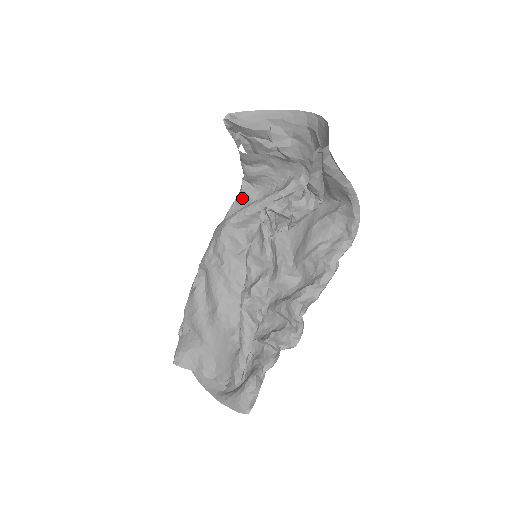
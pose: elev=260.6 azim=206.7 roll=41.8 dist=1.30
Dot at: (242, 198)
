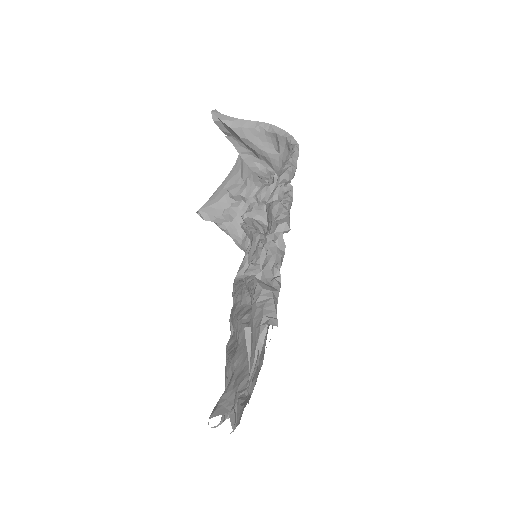
Dot at: occluded
